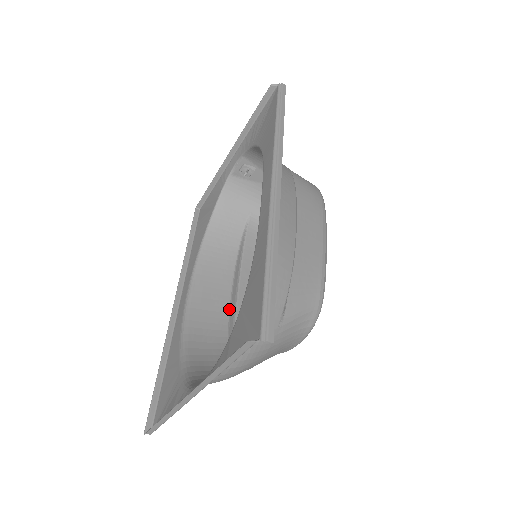
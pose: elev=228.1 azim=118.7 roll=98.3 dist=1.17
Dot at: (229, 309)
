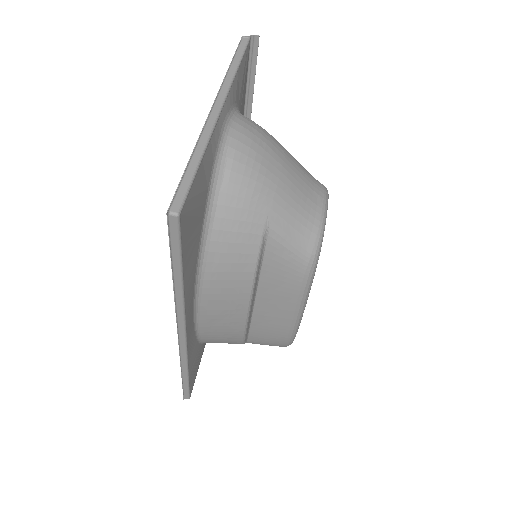
Dot at: (250, 301)
